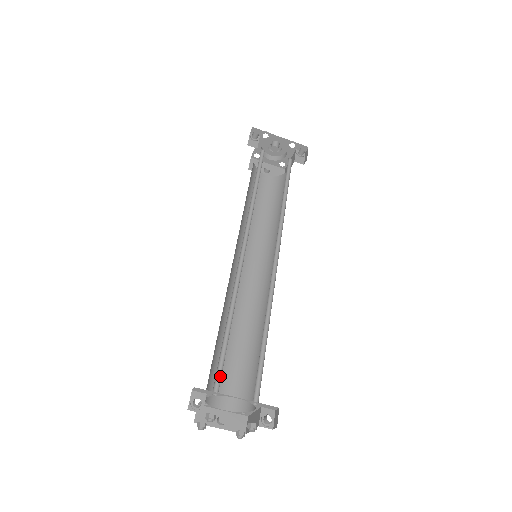
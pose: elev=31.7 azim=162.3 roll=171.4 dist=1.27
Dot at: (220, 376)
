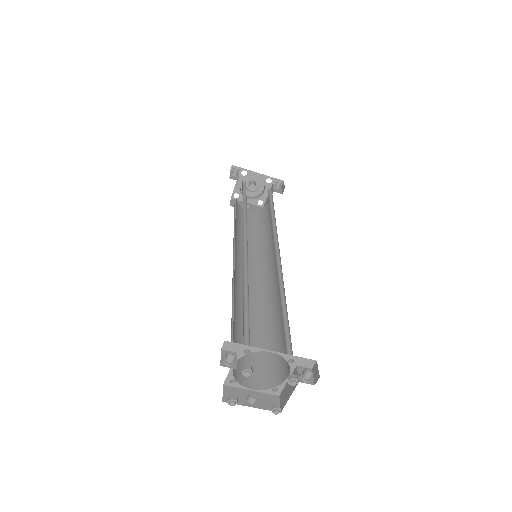
Dot at: (248, 337)
